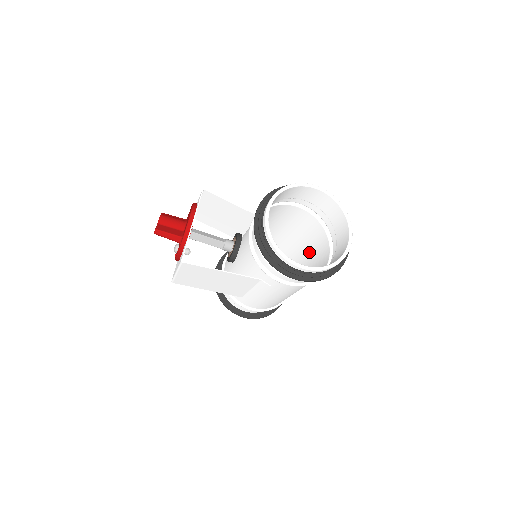
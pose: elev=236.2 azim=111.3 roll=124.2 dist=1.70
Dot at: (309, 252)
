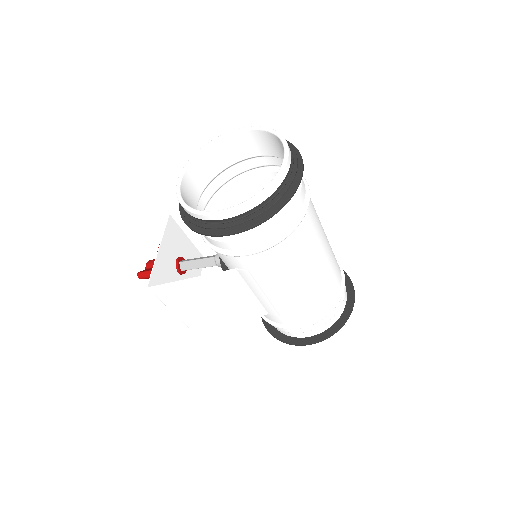
Dot at: occluded
